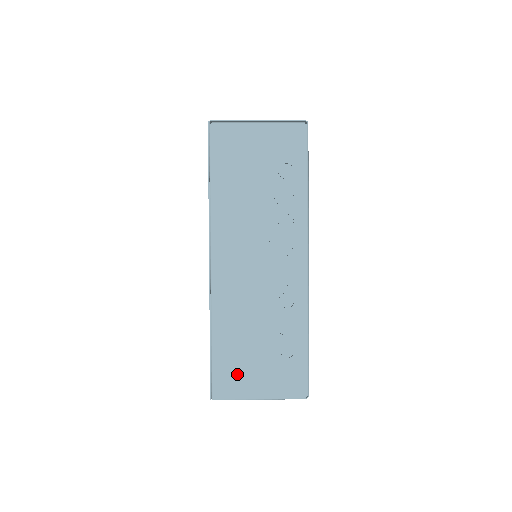
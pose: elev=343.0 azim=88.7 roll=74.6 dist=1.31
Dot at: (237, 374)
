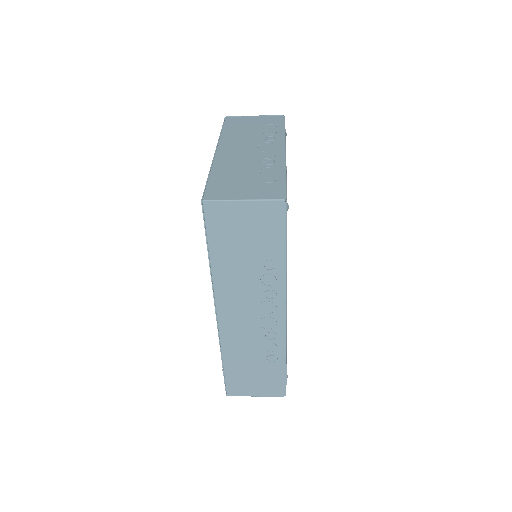
Dot at: (226, 189)
